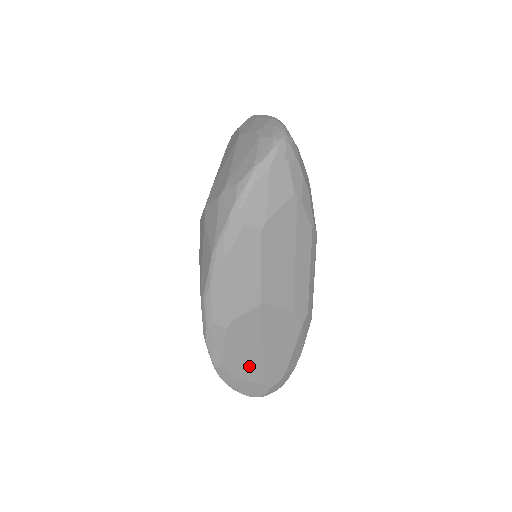
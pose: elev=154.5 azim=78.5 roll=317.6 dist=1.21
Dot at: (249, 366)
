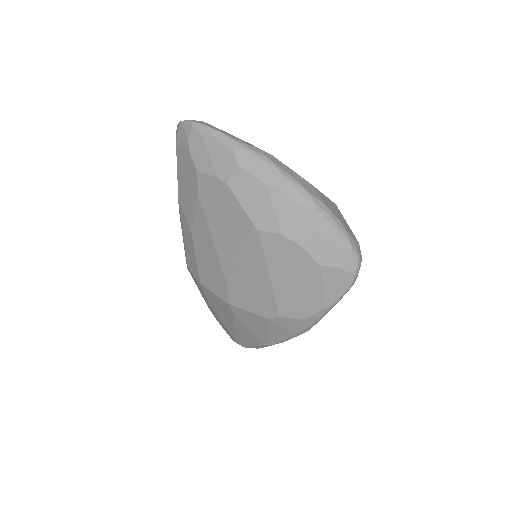
Dot at: occluded
